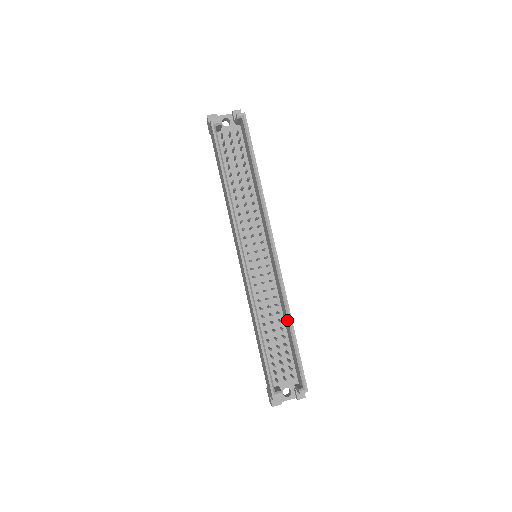
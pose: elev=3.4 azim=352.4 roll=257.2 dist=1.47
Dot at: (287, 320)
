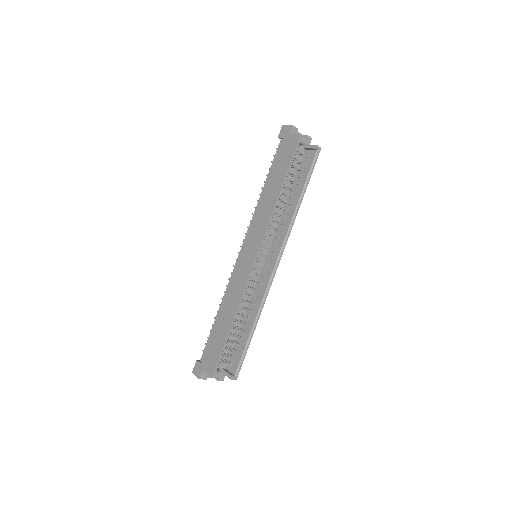
Dot at: (253, 319)
